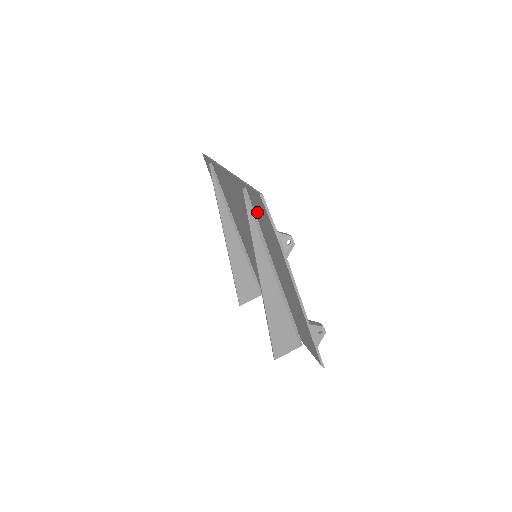
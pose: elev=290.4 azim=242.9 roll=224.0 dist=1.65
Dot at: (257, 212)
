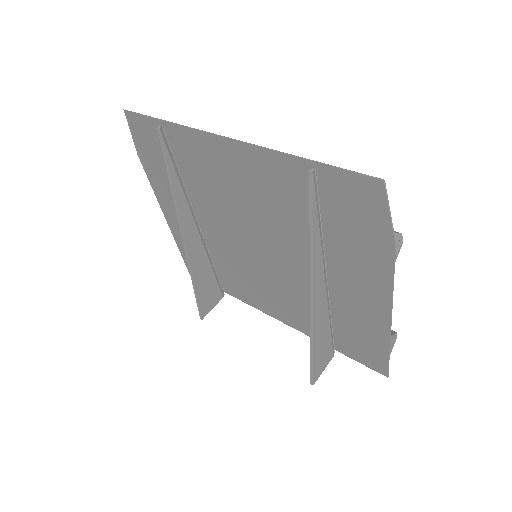
Dot at: (333, 204)
